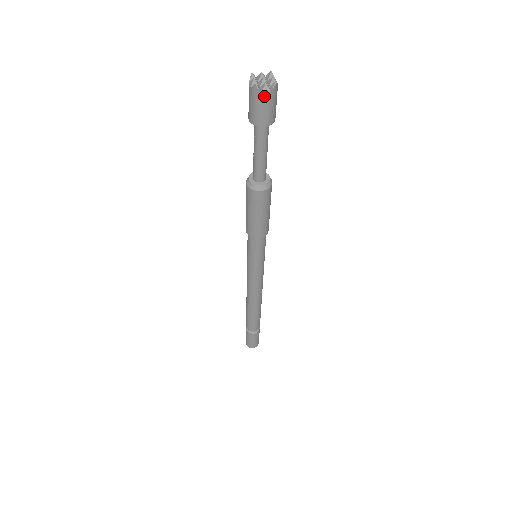
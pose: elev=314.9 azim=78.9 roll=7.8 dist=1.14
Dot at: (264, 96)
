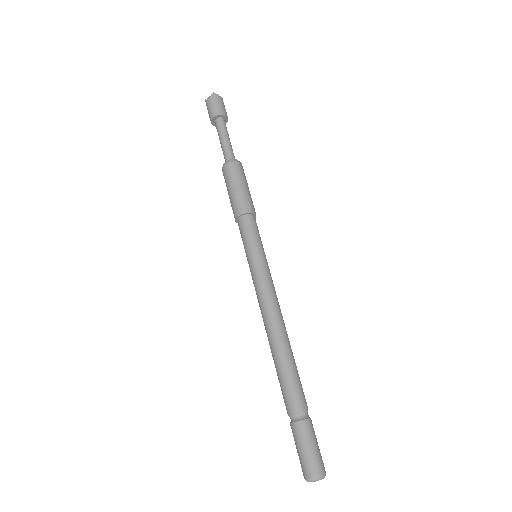
Dot at: (220, 98)
